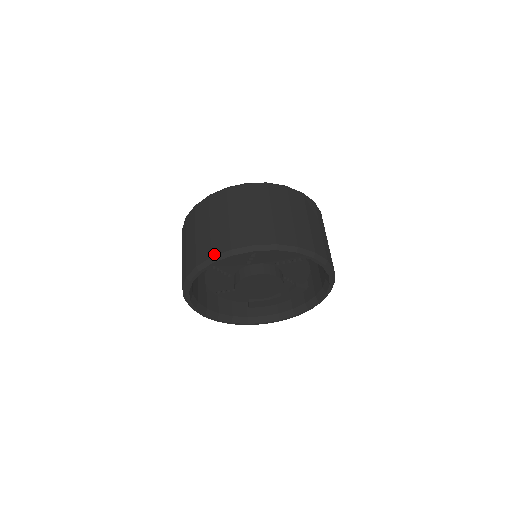
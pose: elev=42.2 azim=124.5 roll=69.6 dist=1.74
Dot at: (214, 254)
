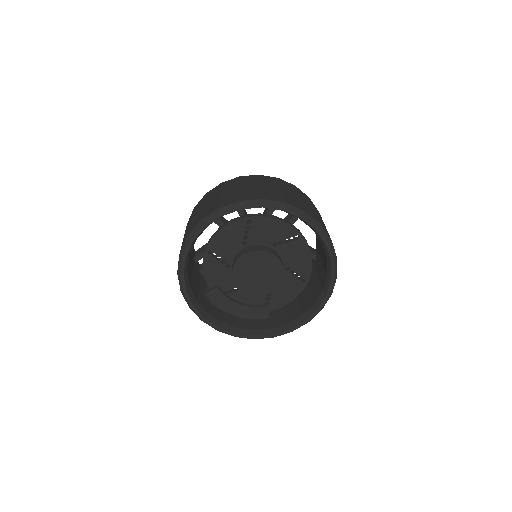
Dot at: (288, 203)
